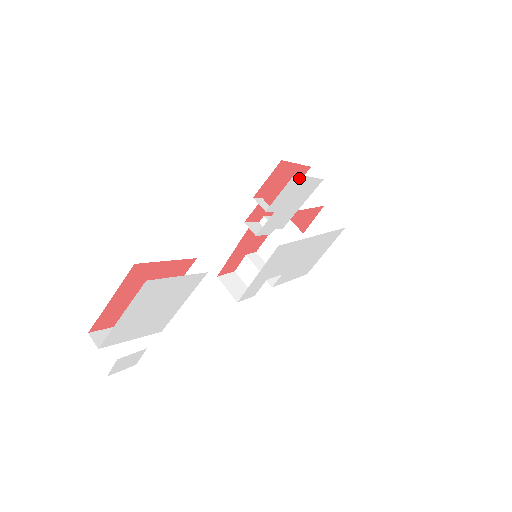
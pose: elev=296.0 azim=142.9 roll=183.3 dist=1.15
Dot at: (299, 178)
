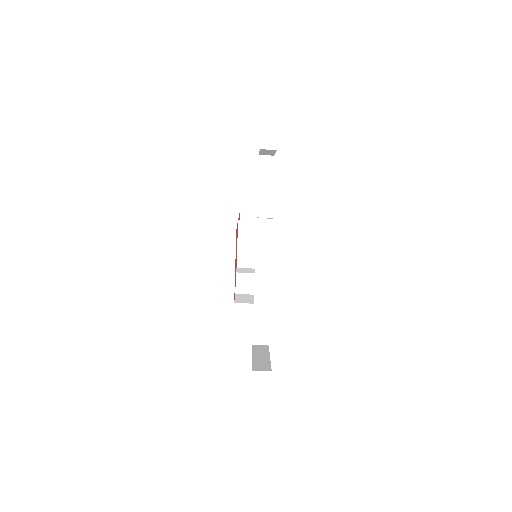
Dot at: occluded
